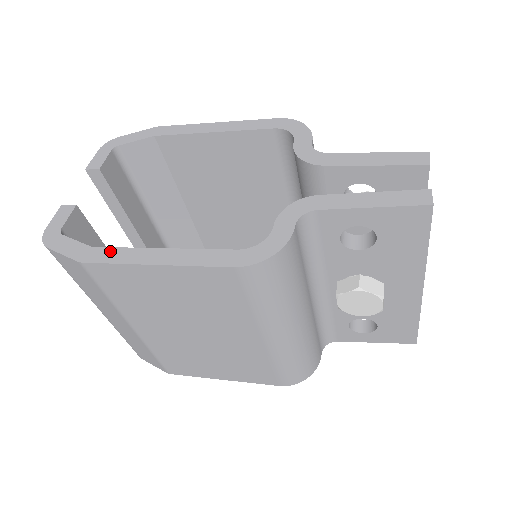
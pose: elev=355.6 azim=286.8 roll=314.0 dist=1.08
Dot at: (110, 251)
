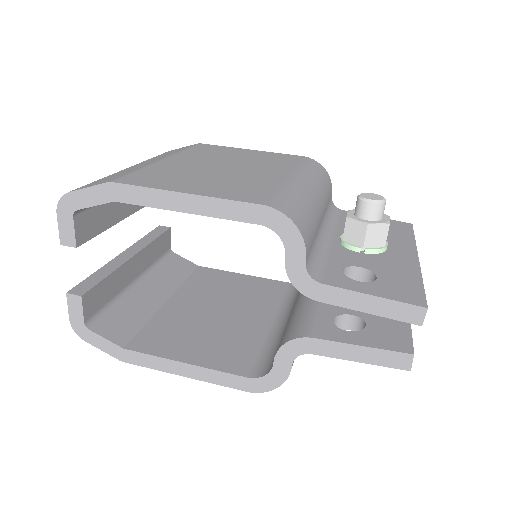
Dot at: (142, 357)
